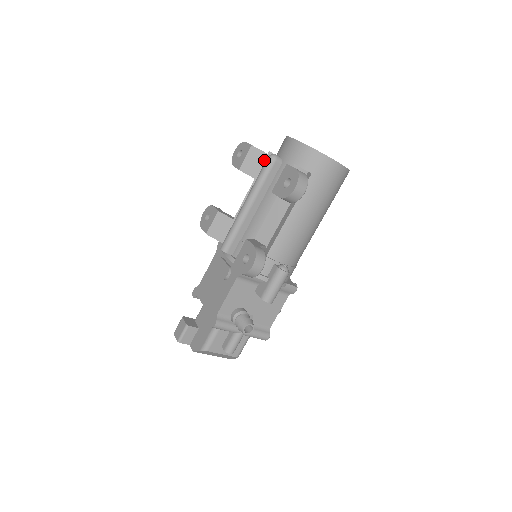
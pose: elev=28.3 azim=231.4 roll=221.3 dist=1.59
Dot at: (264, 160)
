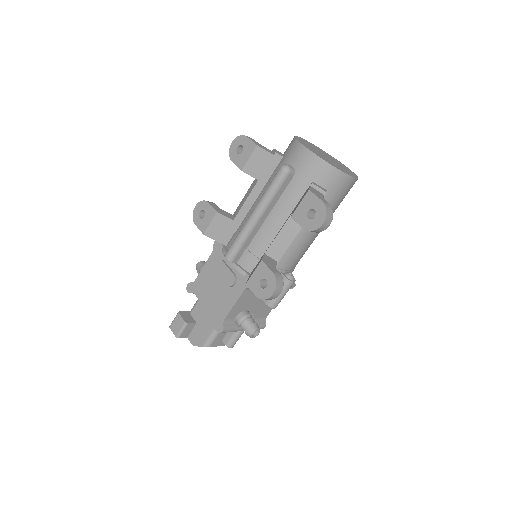
Dot at: (269, 161)
